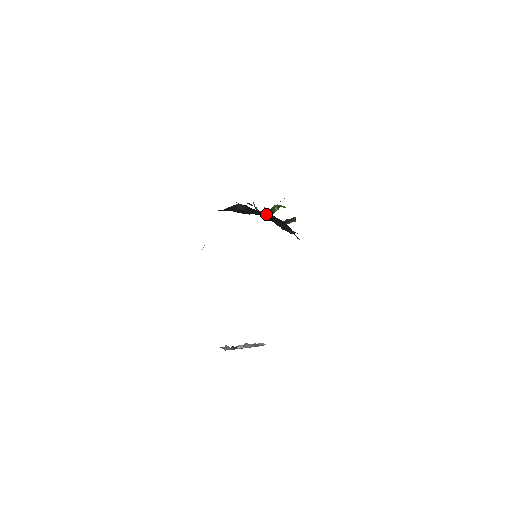
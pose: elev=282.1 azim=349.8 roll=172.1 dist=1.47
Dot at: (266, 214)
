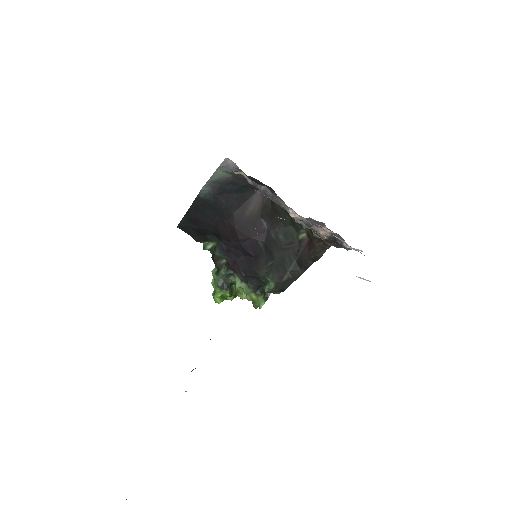
Dot at: (271, 234)
